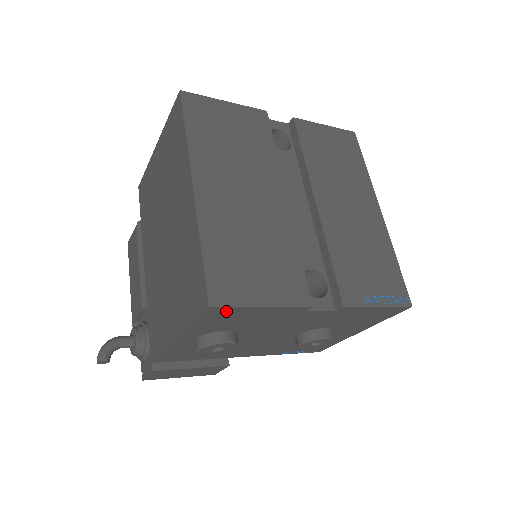
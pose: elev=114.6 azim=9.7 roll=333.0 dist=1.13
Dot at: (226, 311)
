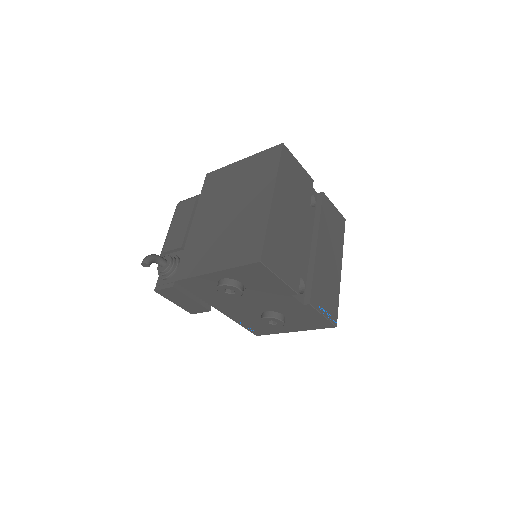
Dot at: (262, 270)
